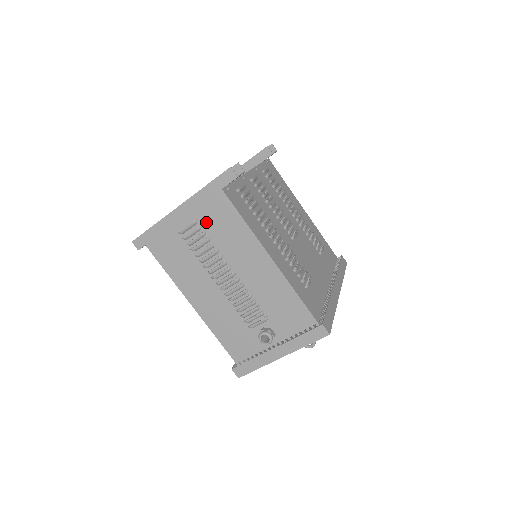
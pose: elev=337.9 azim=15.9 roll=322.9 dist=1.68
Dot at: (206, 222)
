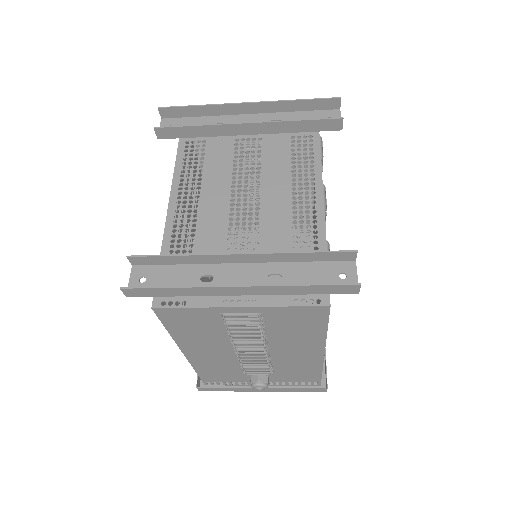
Dot at: (274, 318)
